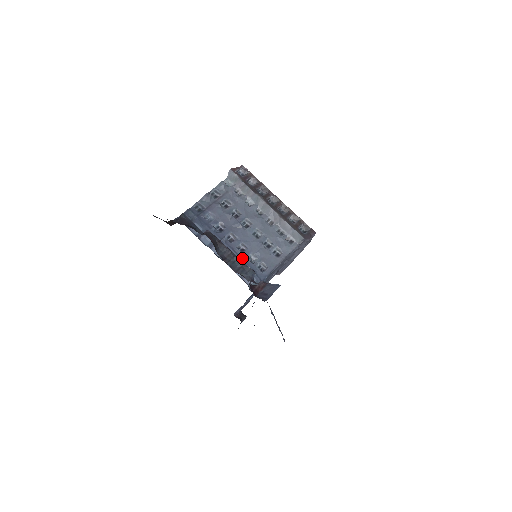
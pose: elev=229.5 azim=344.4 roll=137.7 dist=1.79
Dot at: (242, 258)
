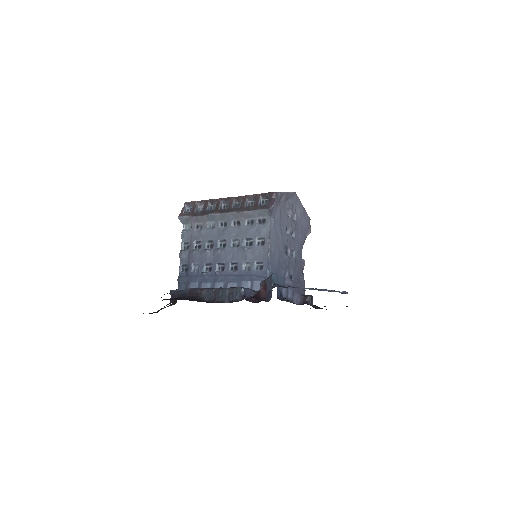
Dot at: (239, 275)
